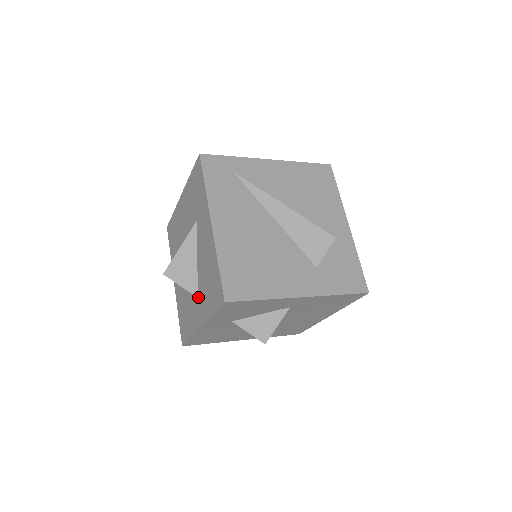
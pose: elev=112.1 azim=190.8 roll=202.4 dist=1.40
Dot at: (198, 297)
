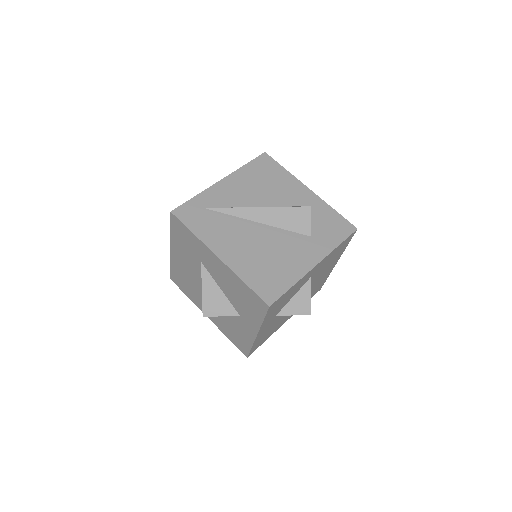
Dot at: (240, 315)
